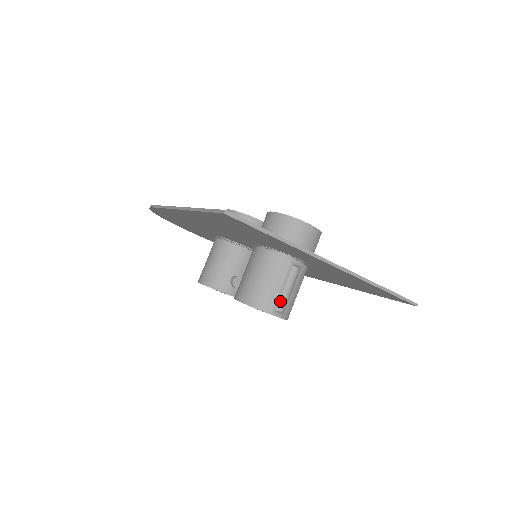
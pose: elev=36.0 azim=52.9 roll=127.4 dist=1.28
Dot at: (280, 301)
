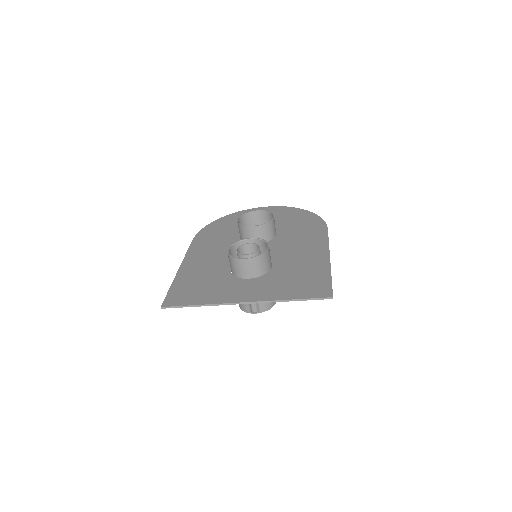
Dot at: (251, 307)
